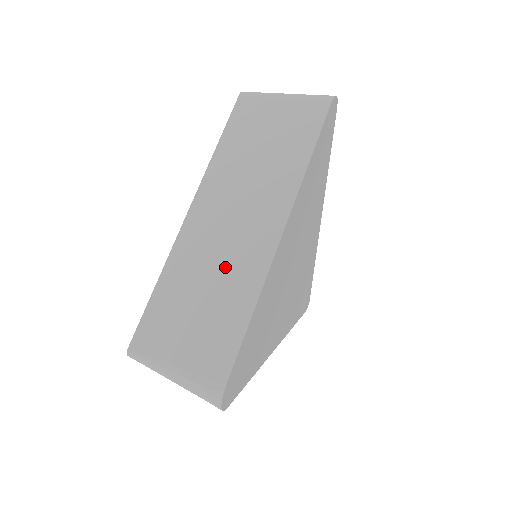
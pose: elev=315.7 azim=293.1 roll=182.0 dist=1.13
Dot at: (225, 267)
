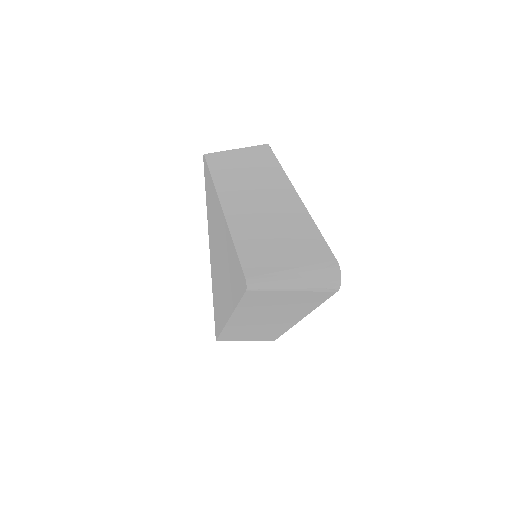
Dot at: (276, 217)
